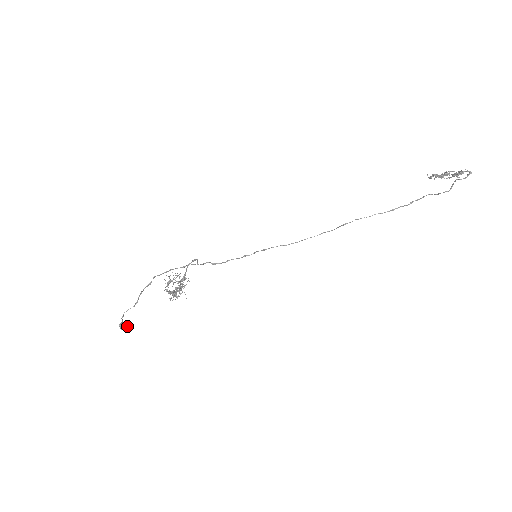
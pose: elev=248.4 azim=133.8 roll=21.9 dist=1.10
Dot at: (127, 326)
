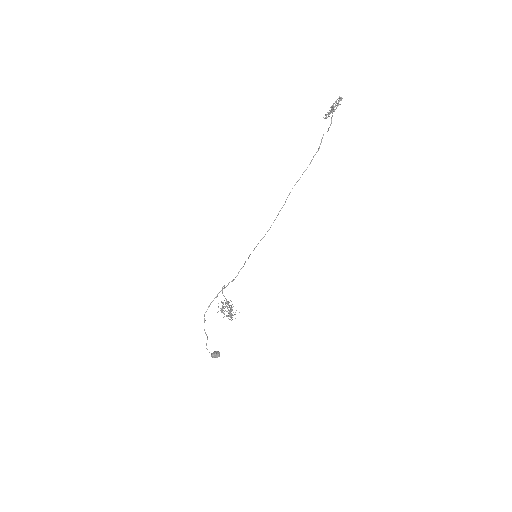
Dot at: (215, 354)
